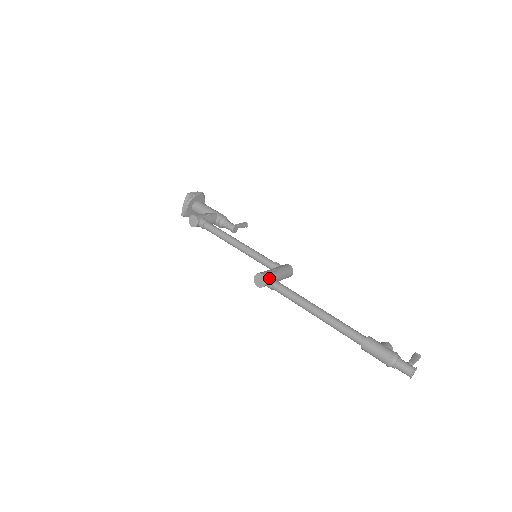
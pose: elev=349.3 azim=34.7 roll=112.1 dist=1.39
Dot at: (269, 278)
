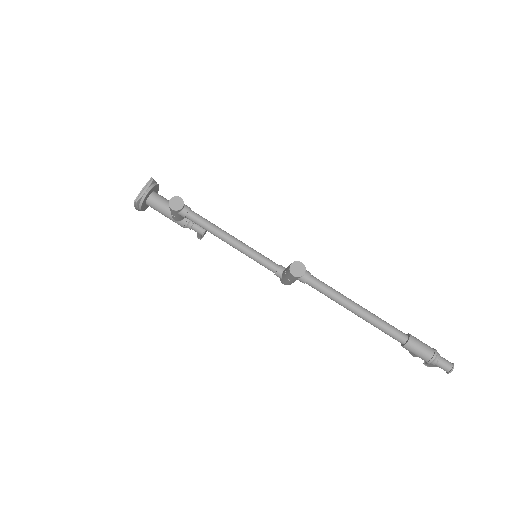
Dot at: (305, 269)
